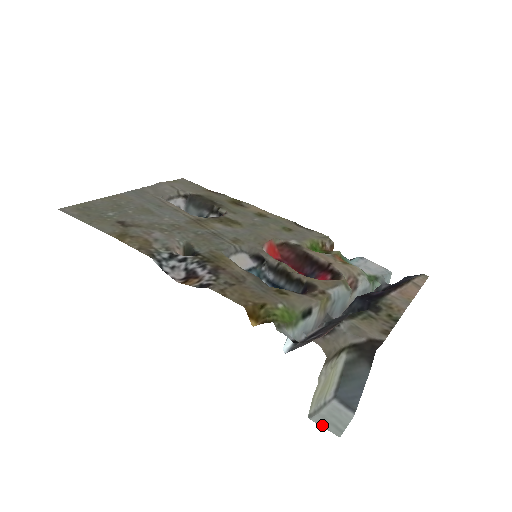
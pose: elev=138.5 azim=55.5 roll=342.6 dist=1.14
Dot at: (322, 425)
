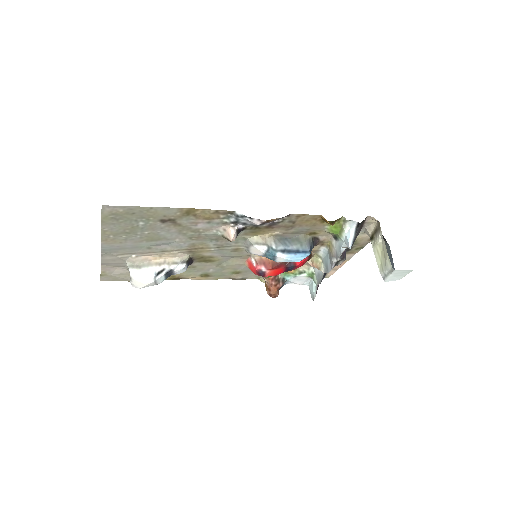
Dot at: (401, 270)
